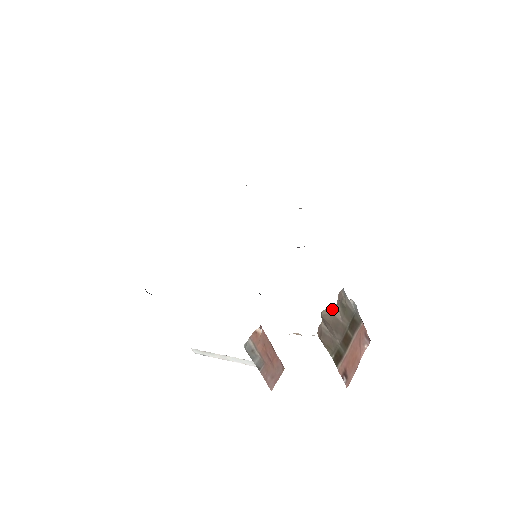
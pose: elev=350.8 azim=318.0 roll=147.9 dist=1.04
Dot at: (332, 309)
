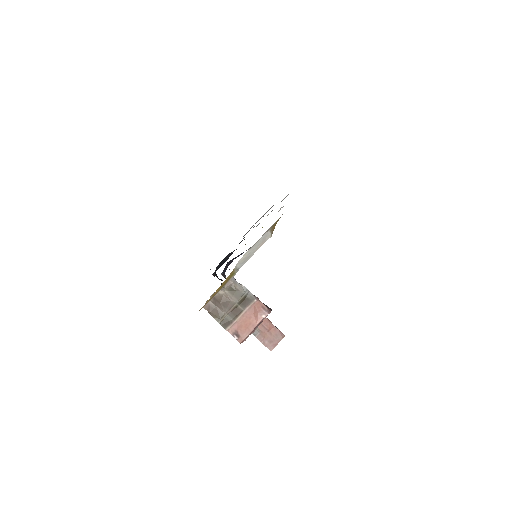
Dot at: (221, 292)
